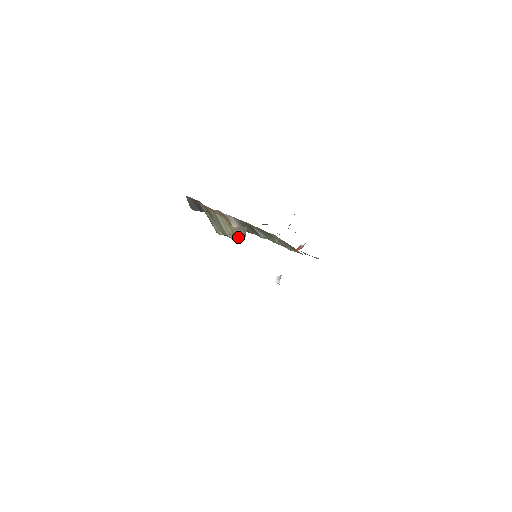
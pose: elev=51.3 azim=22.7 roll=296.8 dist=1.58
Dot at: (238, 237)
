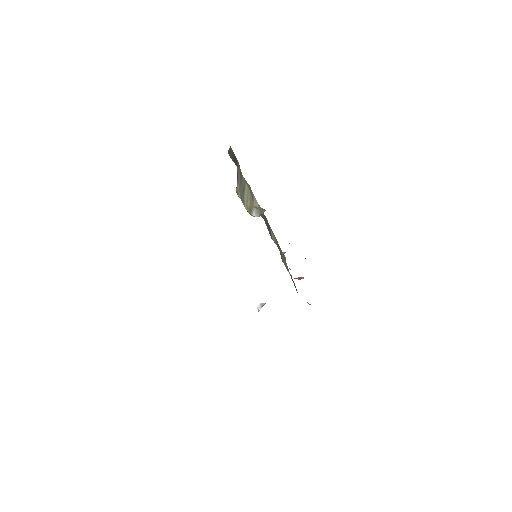
Dot at: (253, 214)
